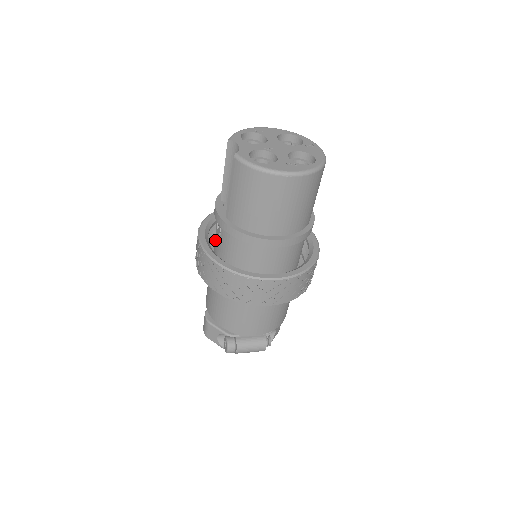
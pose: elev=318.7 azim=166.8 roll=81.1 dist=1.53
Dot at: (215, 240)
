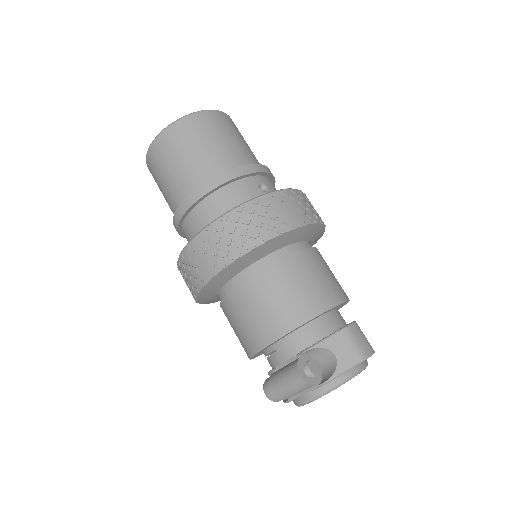
Dot at: occluded
